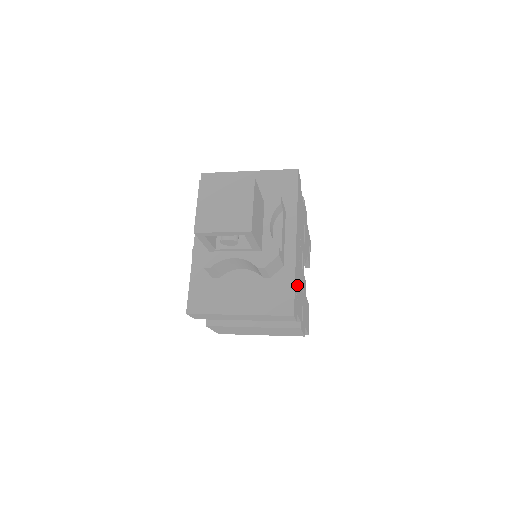
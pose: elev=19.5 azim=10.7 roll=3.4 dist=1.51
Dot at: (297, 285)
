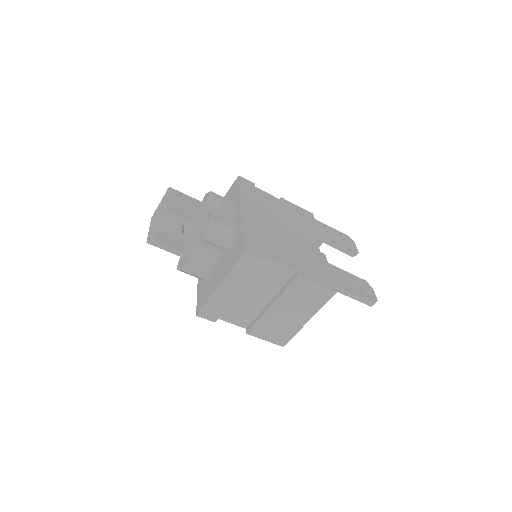
Dot at: (261, 239)
